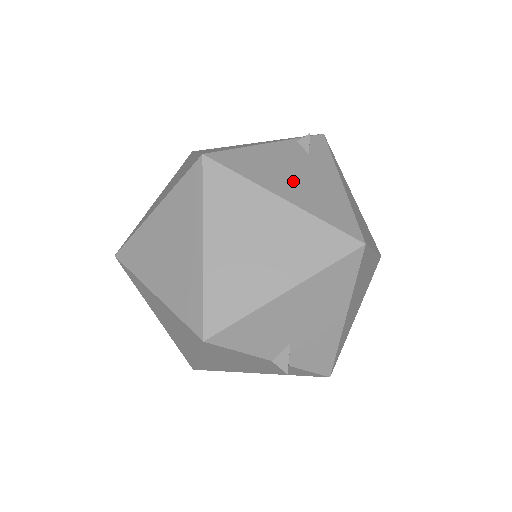
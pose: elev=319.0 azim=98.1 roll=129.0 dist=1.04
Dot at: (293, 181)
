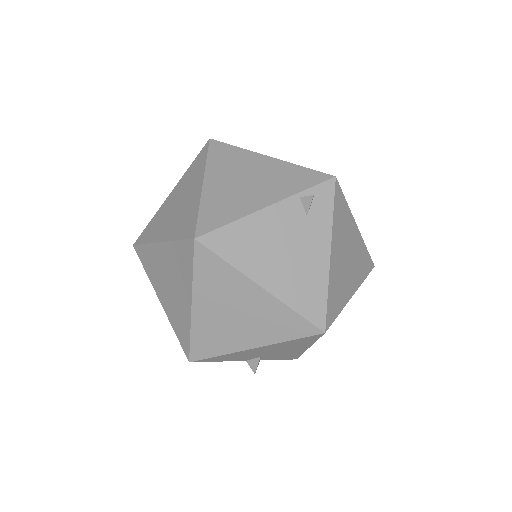
Dot at: (278, 261)
